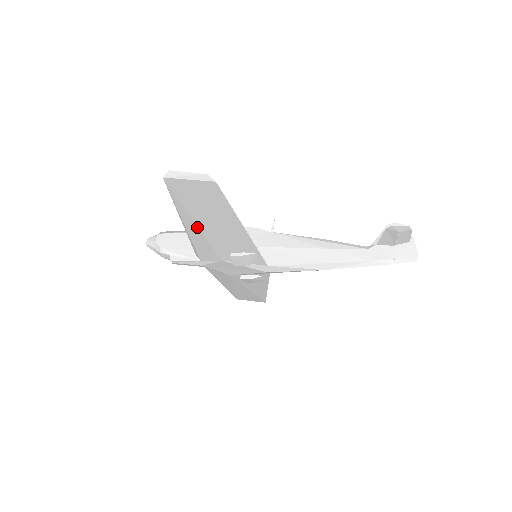
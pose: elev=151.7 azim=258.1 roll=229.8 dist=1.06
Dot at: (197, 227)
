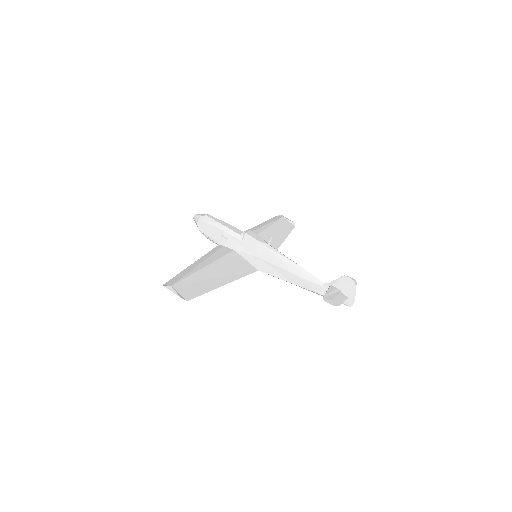
Dot at: occluded
